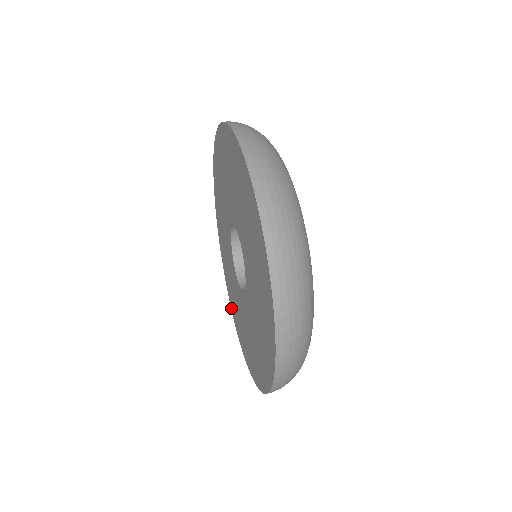
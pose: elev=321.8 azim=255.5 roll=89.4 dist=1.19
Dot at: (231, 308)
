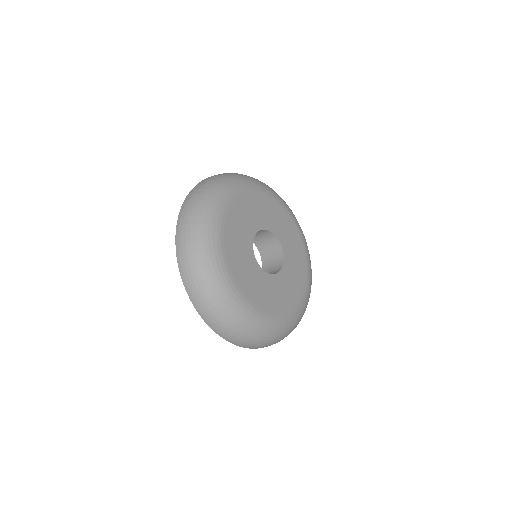
Dot at: occluded
